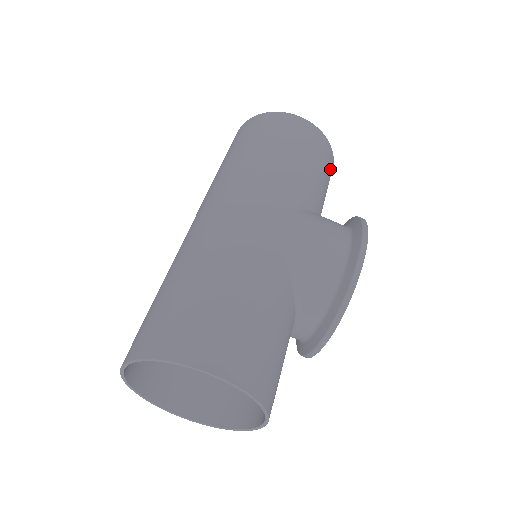
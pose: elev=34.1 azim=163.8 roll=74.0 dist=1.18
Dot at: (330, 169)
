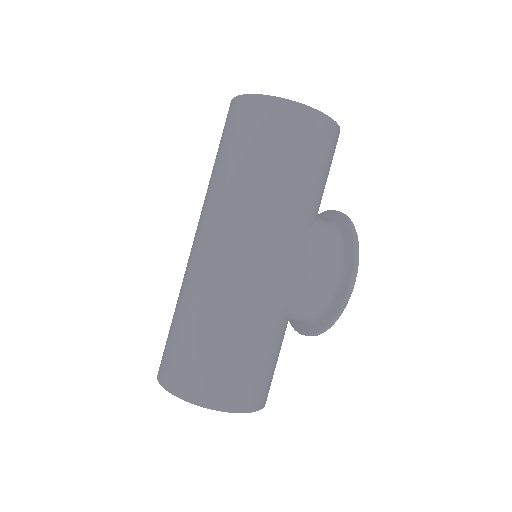
Dot at: (334, 151)
